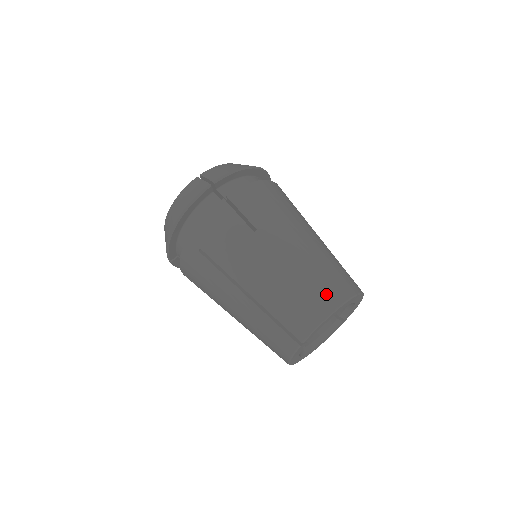
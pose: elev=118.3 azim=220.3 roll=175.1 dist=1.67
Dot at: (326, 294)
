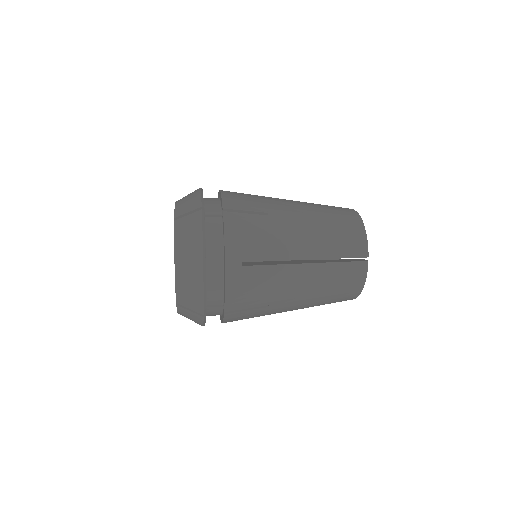
Dot at: (347, 216)
